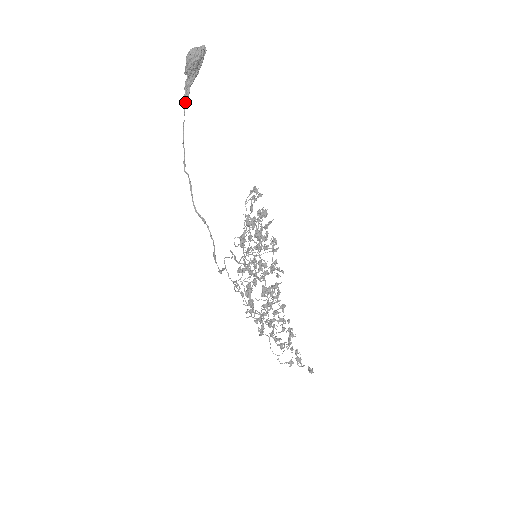
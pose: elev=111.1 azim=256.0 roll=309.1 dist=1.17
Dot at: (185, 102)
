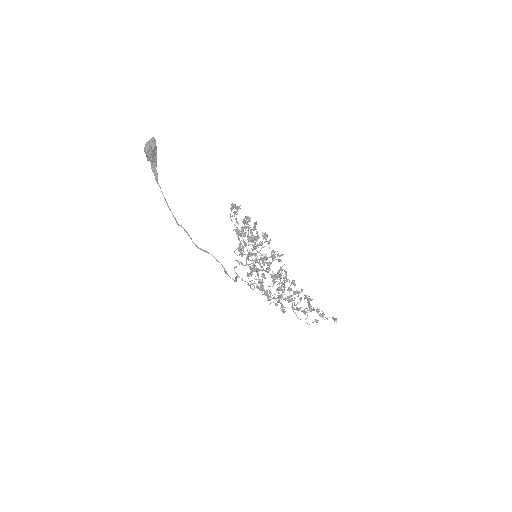
Dot at: (157, 180)
